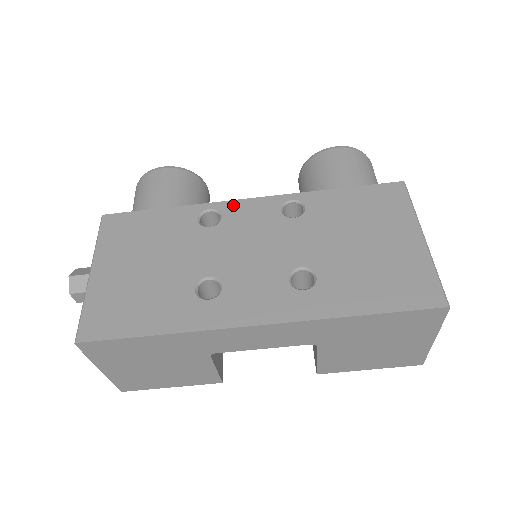
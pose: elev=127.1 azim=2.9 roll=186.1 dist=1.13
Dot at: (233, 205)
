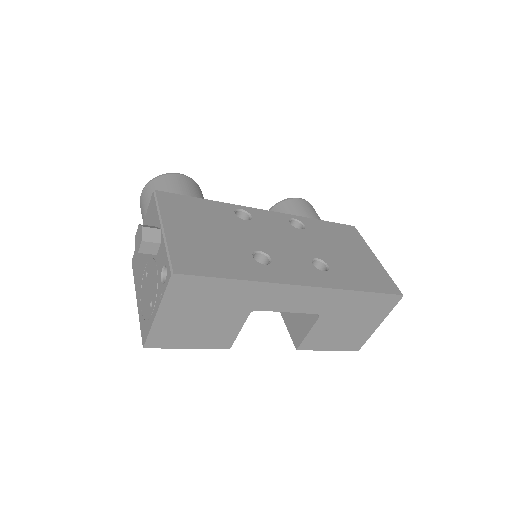
Dot at: (257, 211)
